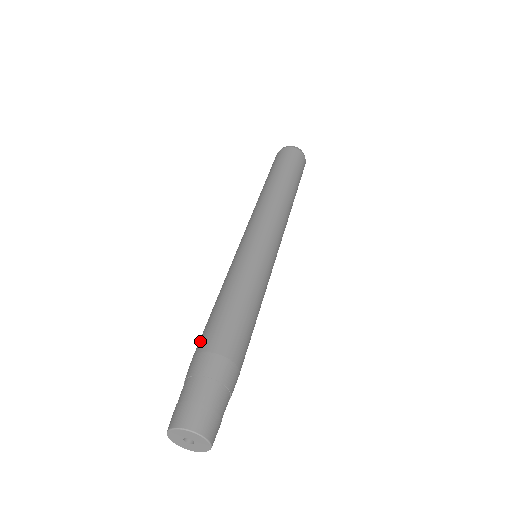
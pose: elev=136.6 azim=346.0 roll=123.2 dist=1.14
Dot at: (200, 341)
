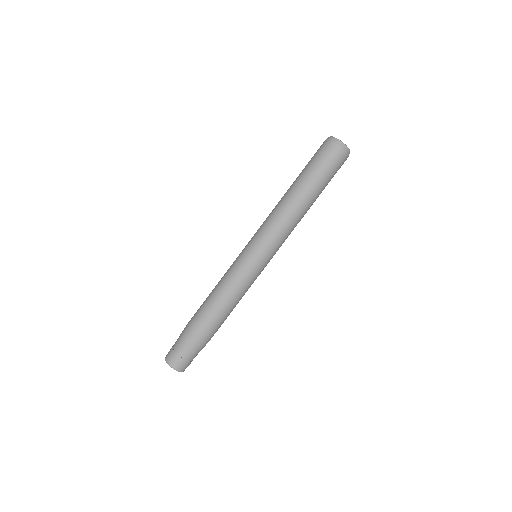
Dot at: (194, 318)
